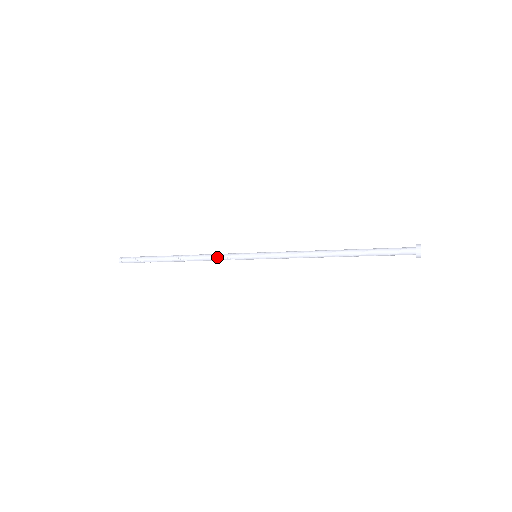
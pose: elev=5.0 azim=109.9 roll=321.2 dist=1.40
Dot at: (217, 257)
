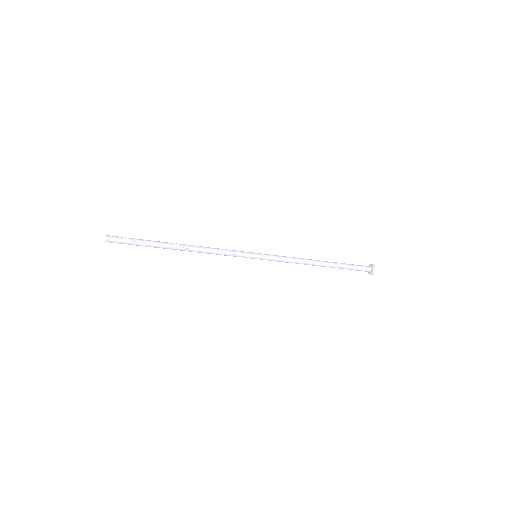
Dot at: (222, 250)
